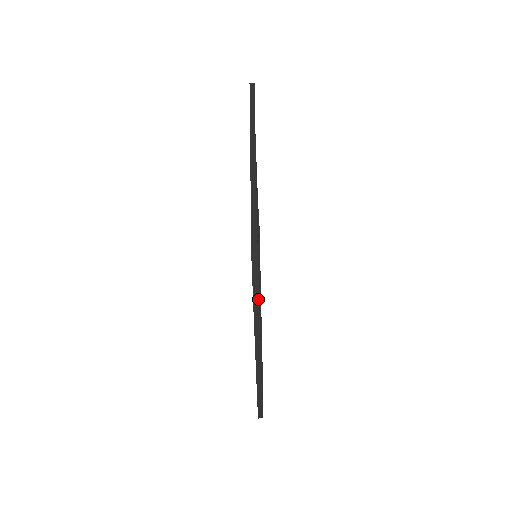
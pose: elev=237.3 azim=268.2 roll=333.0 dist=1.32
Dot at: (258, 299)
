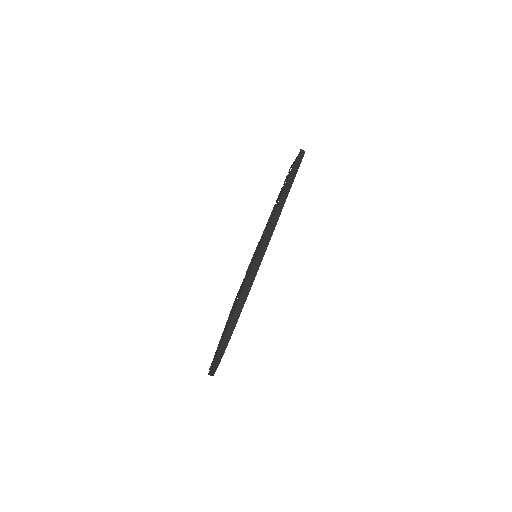
Dot at: occluded
